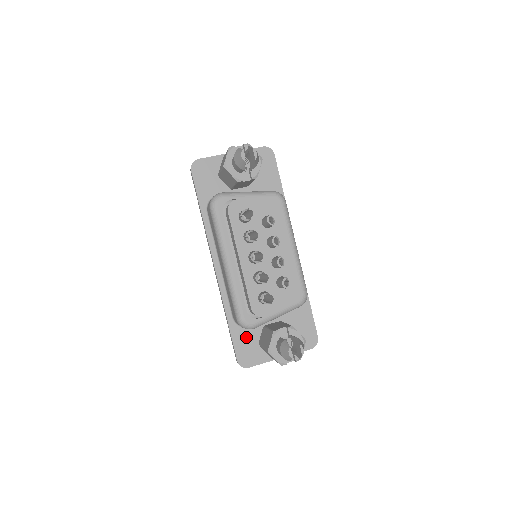
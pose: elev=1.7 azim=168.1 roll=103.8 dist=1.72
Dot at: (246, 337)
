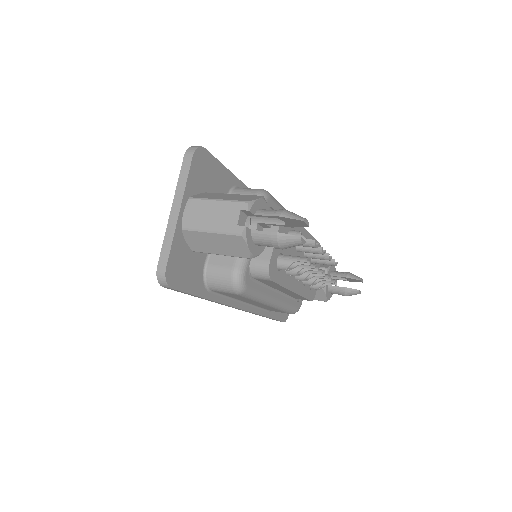
Dot at: occluded
